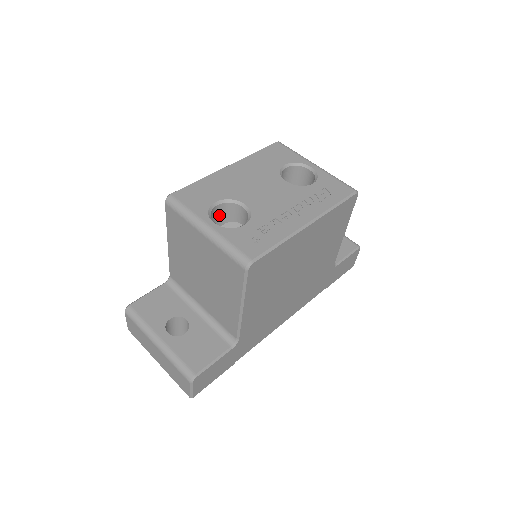
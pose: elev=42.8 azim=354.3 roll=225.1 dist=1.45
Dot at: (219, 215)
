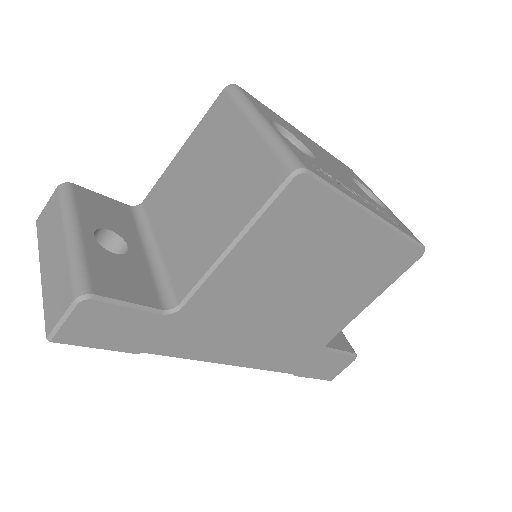
Dot at: occluded
